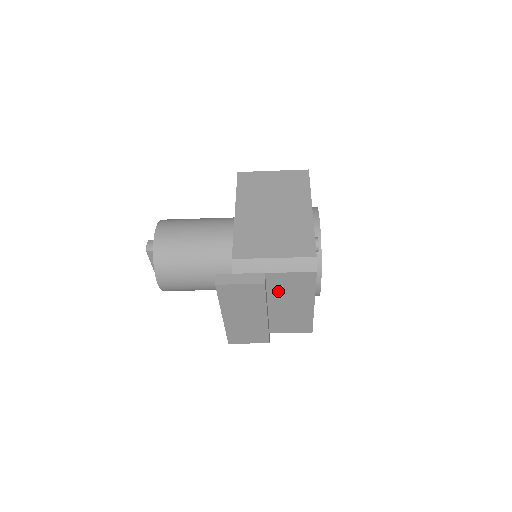
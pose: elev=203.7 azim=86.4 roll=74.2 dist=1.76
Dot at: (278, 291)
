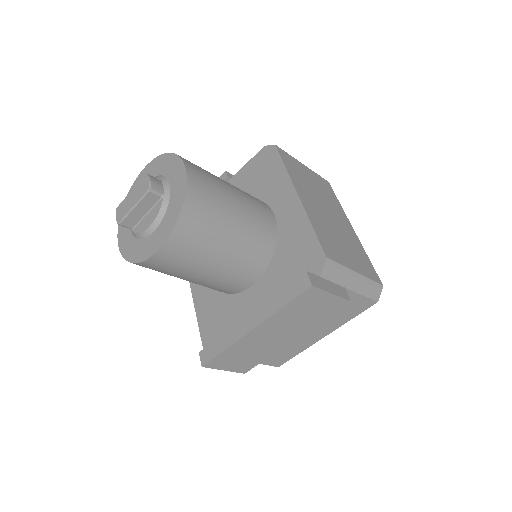
Dot at: occluded
